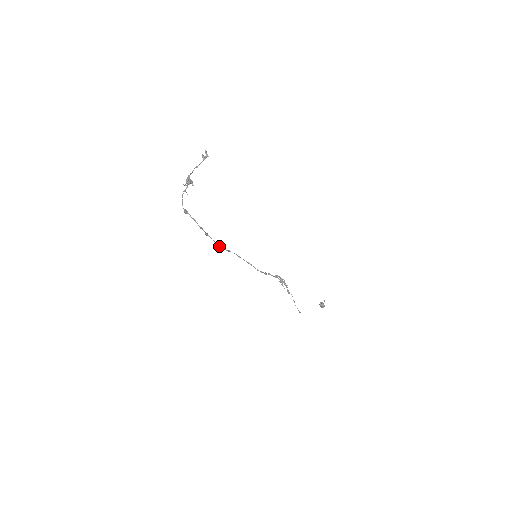
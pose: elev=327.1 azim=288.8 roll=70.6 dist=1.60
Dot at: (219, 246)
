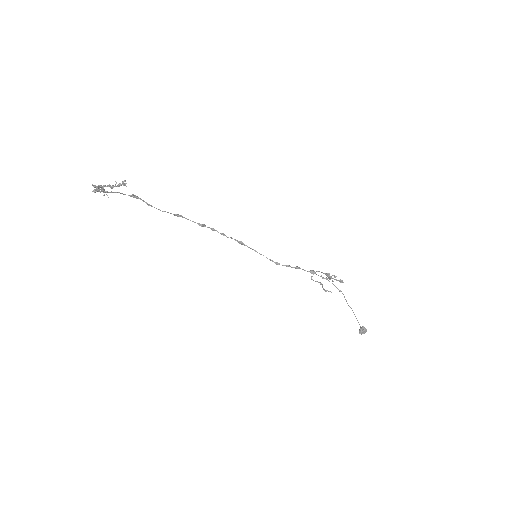
Dot at: (205, 226)
